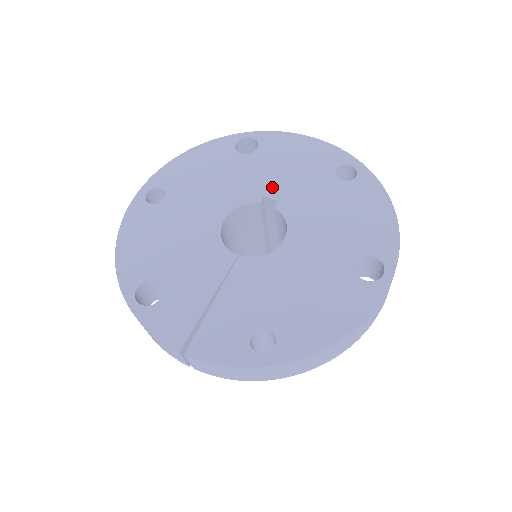
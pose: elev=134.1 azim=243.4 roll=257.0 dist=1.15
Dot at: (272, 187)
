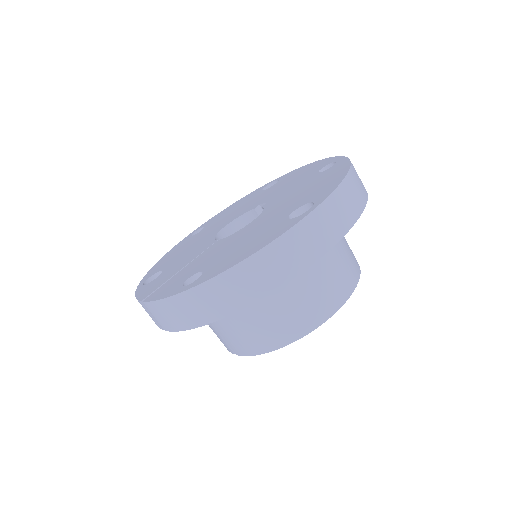
Dot at: (269, 197)
